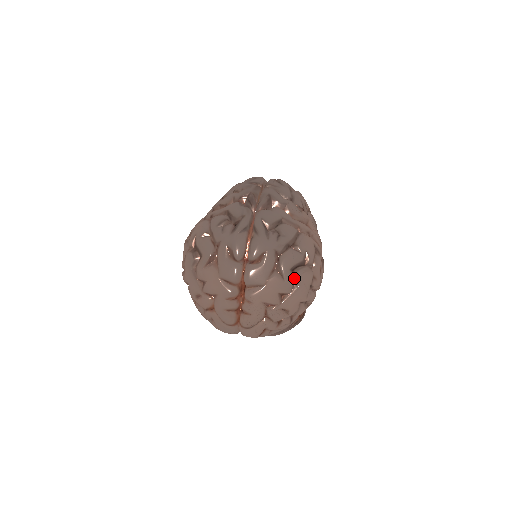
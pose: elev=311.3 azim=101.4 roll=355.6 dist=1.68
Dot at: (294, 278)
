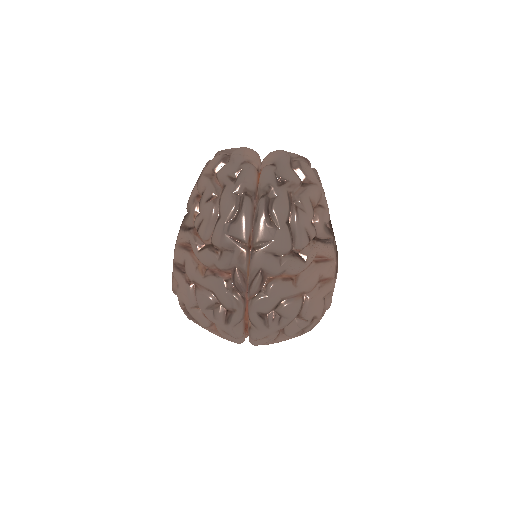
Dot at: (302, 331)
